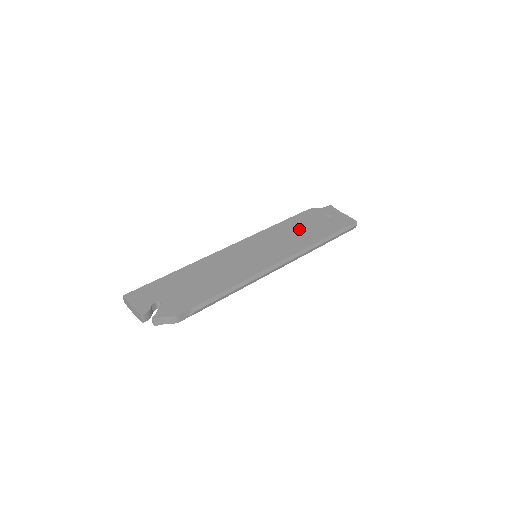
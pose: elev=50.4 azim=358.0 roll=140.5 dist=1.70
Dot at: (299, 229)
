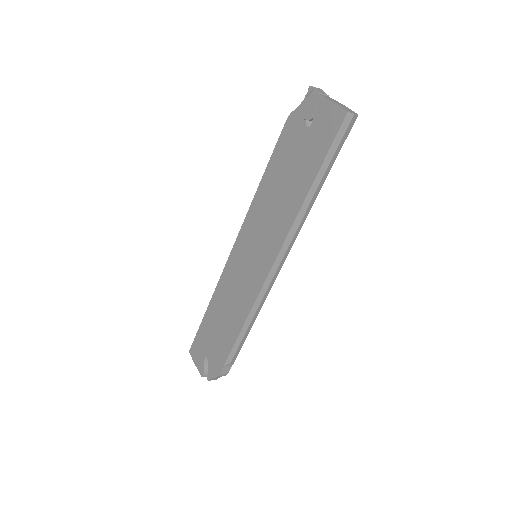
Dot at: (281, 182)
